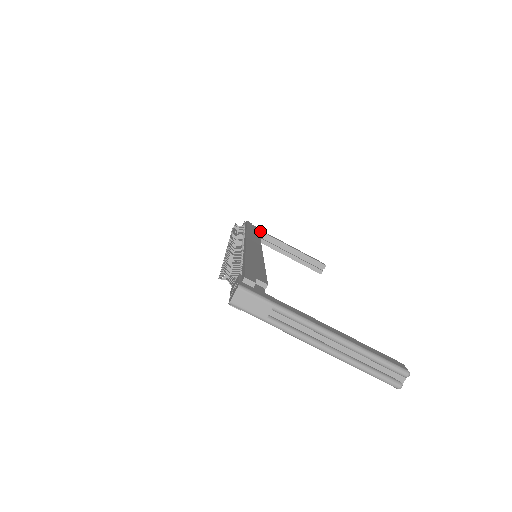
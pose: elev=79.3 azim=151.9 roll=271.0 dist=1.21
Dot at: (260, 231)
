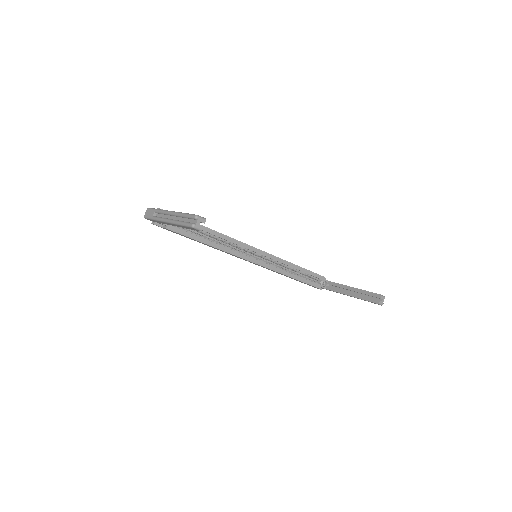
Dot at: (330, 282)
